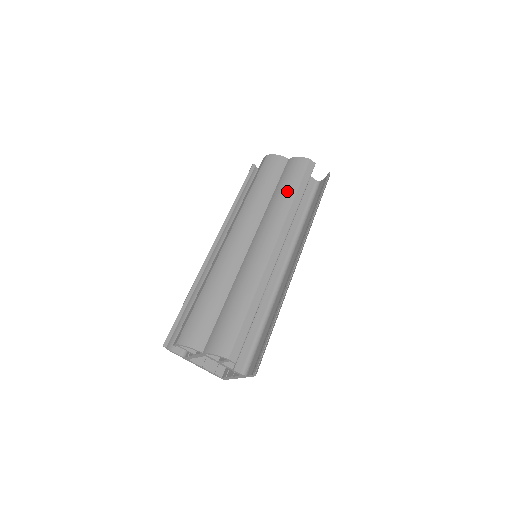
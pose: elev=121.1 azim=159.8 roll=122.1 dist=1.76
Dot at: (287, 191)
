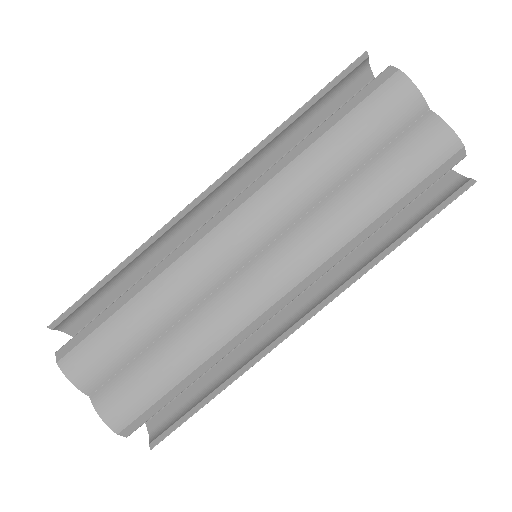
Dot at: (375, 197)
